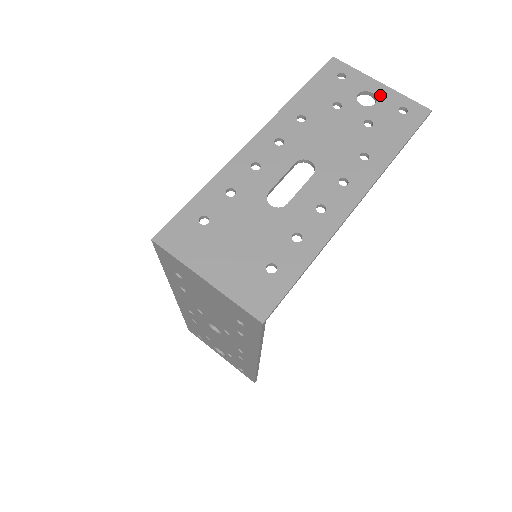
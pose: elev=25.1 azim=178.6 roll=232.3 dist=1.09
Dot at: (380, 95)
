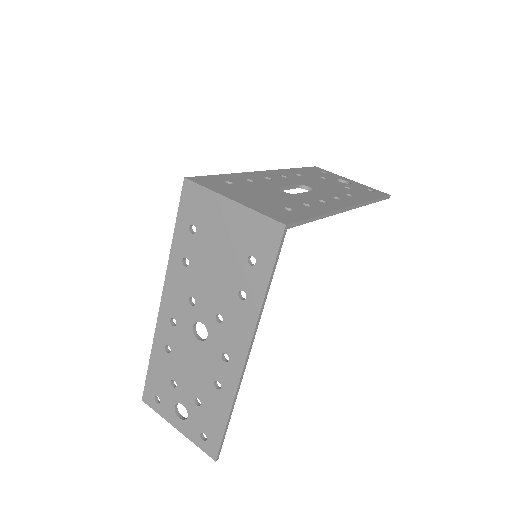
Dot at: (352, 183)
